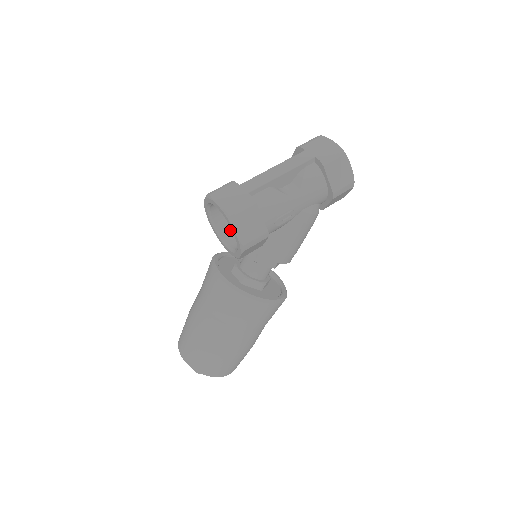
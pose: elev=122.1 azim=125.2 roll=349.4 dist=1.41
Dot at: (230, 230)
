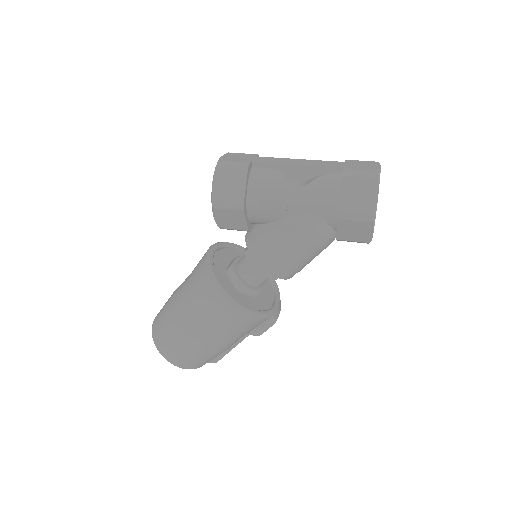
Dot at: occluded
